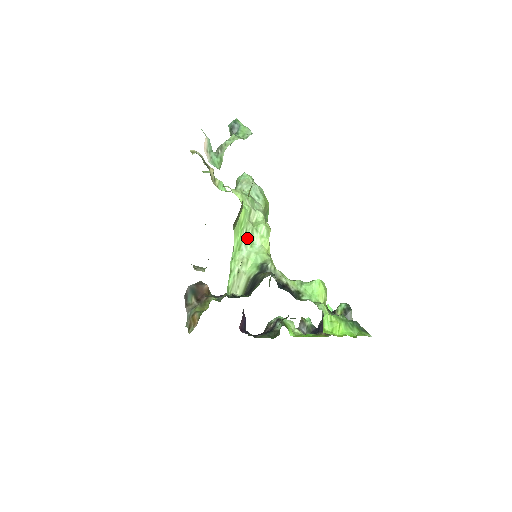
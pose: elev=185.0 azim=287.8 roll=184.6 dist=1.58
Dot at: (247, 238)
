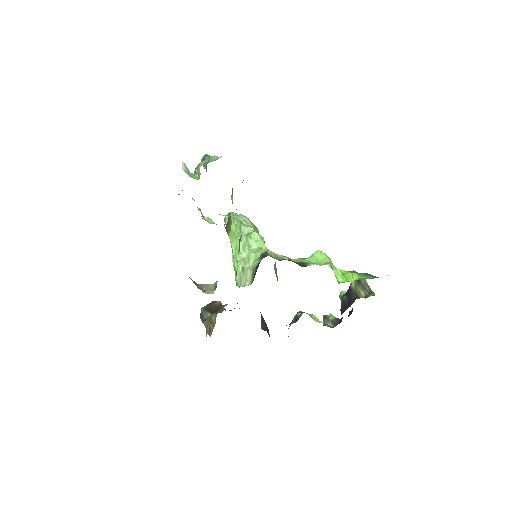
Dot at: (243, 244)
